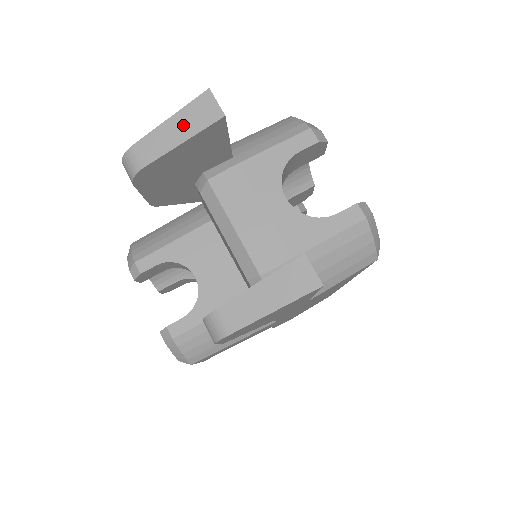
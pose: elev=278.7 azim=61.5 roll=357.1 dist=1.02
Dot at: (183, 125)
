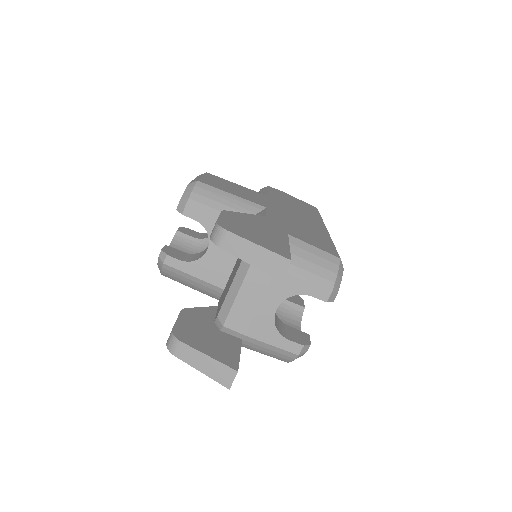
Dot at: (260, 258)
